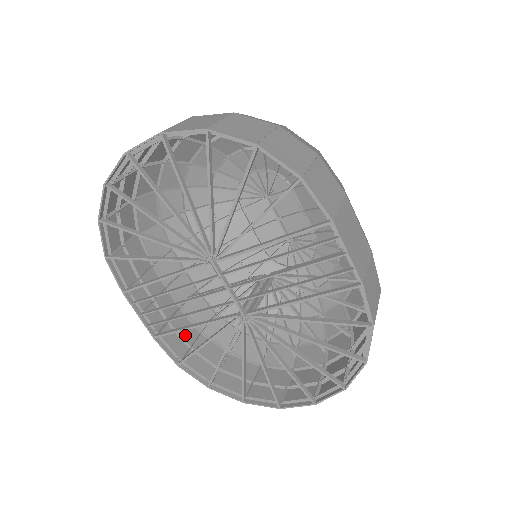
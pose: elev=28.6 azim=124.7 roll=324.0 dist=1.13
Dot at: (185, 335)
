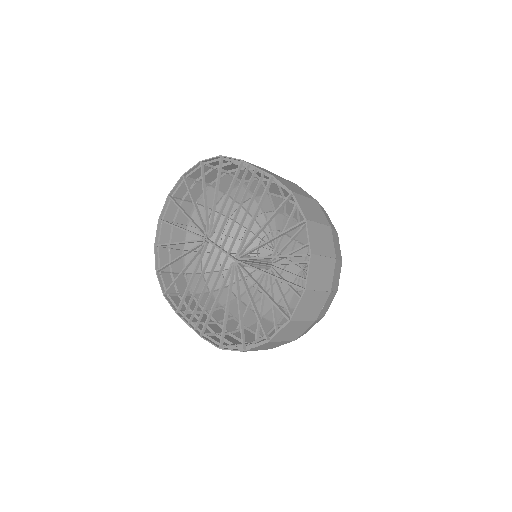
Dot at: occluded
